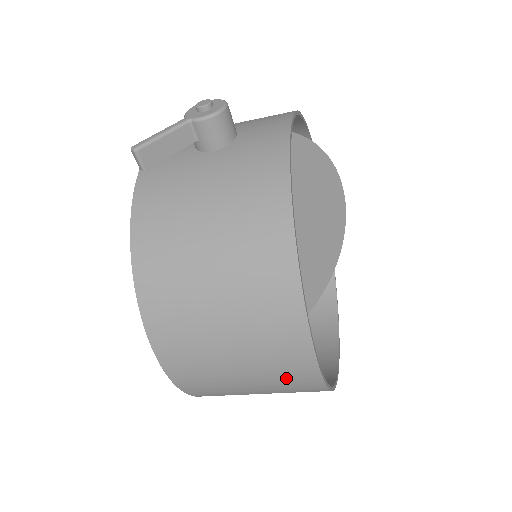
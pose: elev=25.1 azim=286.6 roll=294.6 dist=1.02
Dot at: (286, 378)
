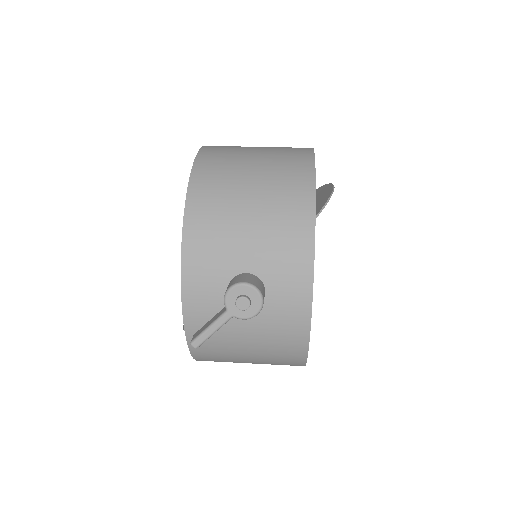
Dot at: occluded
